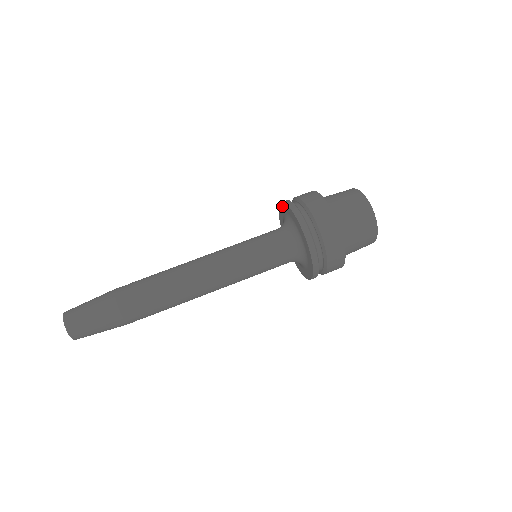
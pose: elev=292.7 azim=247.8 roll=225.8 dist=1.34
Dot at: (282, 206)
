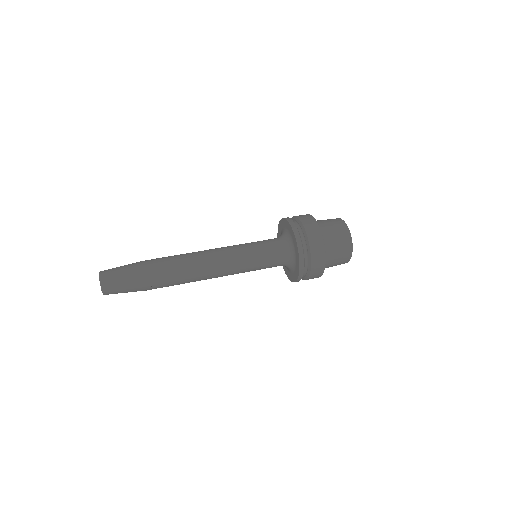
Dot at: (287, 223)
